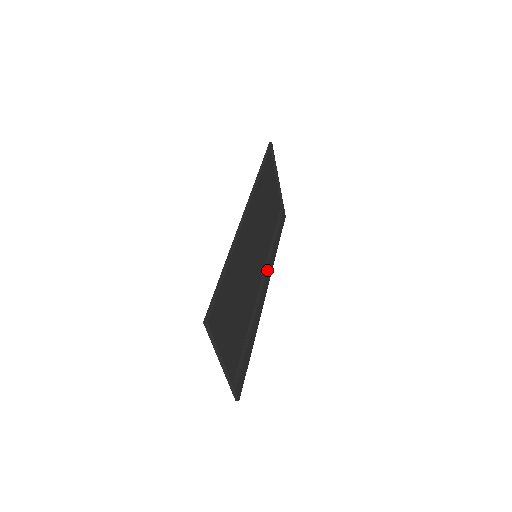
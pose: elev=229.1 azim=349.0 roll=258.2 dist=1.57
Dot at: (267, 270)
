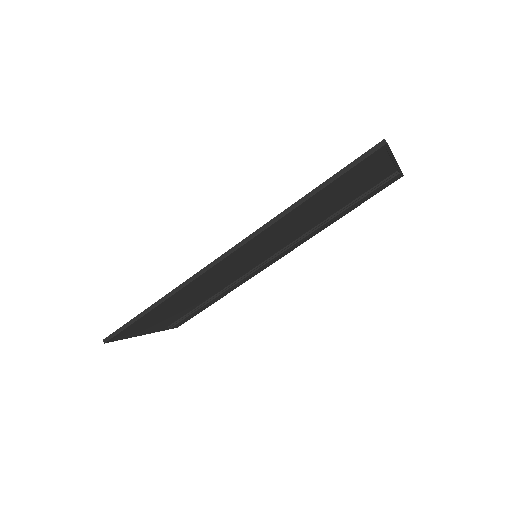
Dot at: (287, 249)
